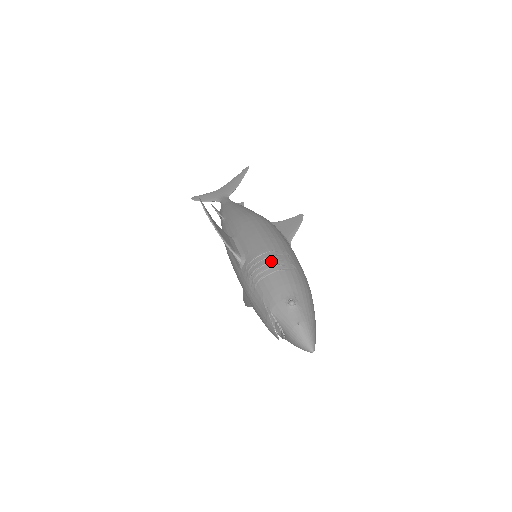
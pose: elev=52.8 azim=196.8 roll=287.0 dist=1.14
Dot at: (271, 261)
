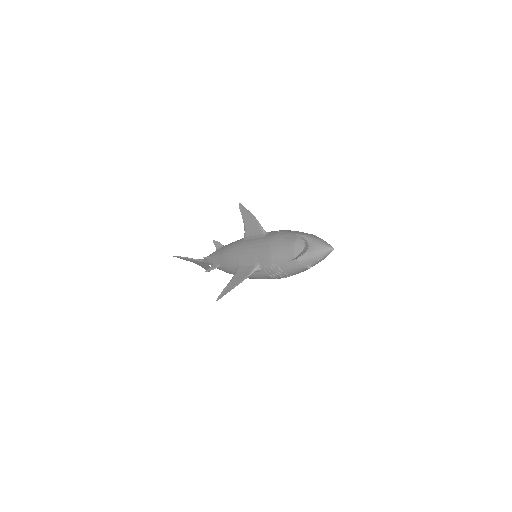
Dot at: occluded
